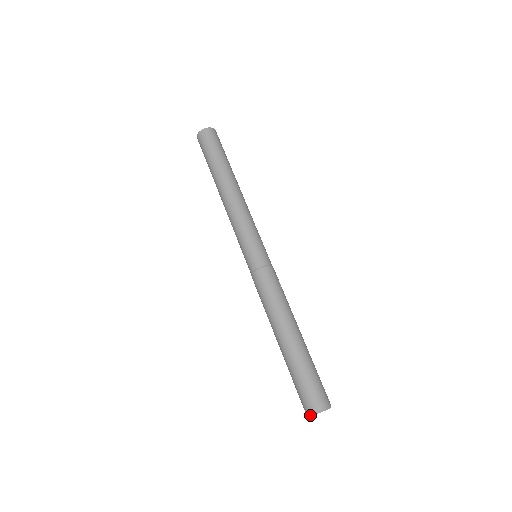
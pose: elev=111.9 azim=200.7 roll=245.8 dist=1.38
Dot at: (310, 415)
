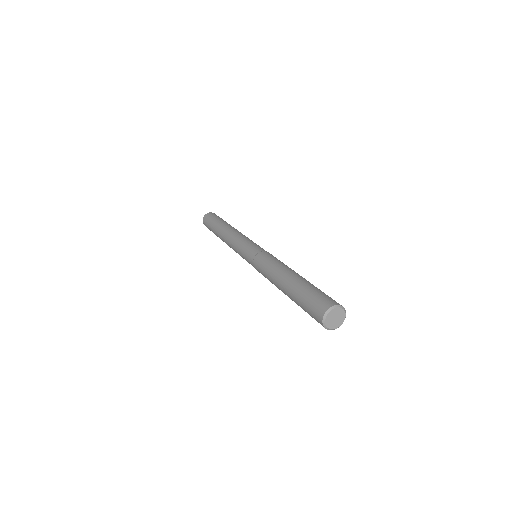
Dot at: (330, 308)
